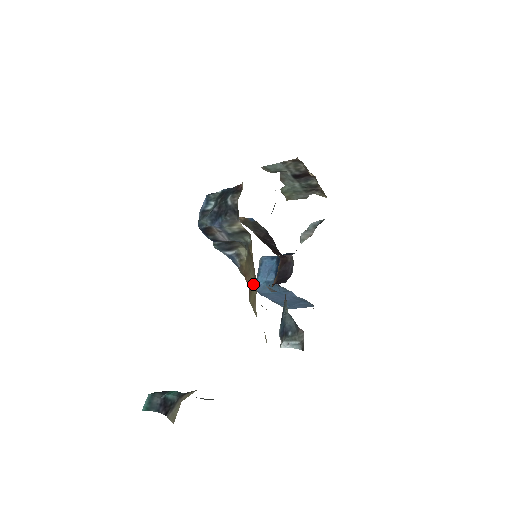
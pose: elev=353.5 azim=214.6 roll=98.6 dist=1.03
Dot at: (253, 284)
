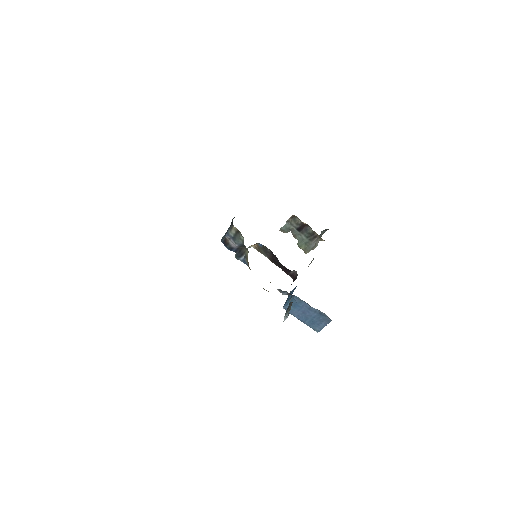
Dot at: occluded
